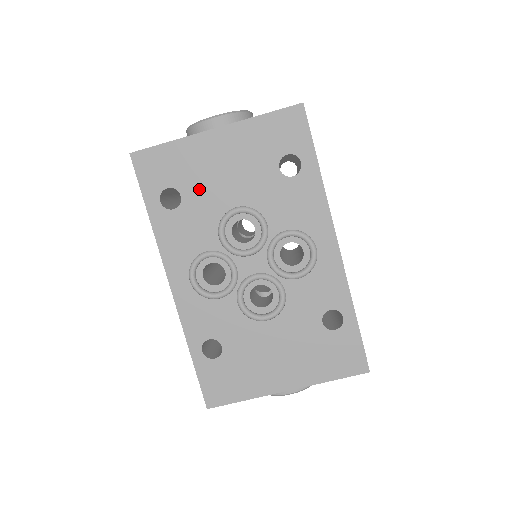
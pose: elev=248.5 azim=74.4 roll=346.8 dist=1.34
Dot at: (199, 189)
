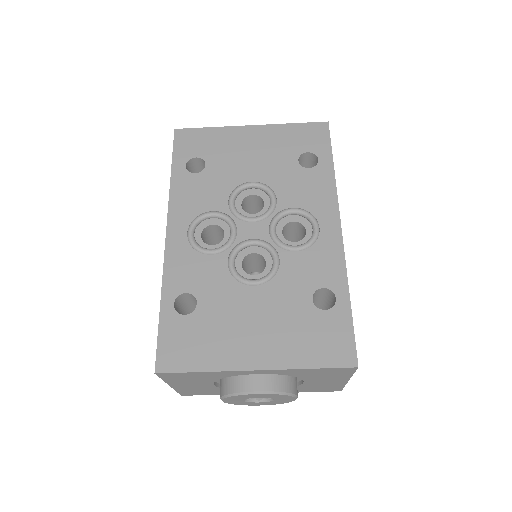
Dot at: (223, 163)
